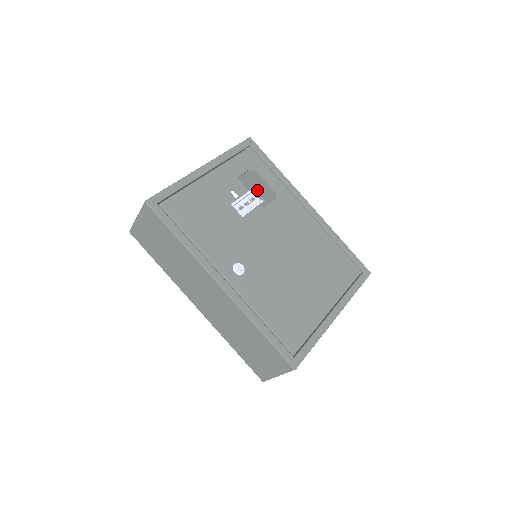
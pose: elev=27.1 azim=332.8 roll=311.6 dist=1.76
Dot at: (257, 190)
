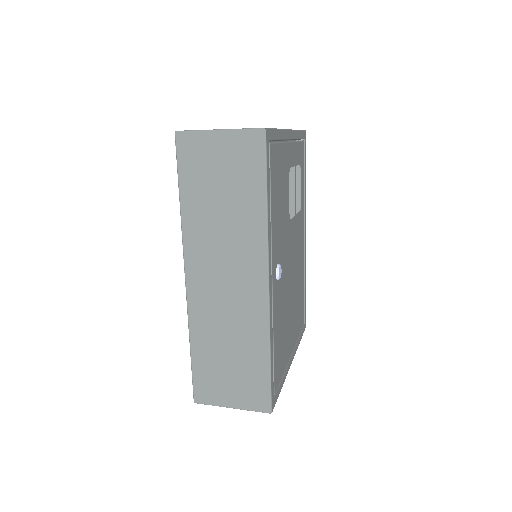
Dot at: occluded
